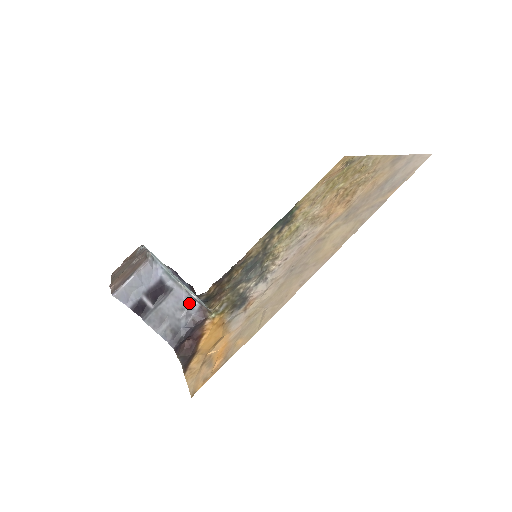
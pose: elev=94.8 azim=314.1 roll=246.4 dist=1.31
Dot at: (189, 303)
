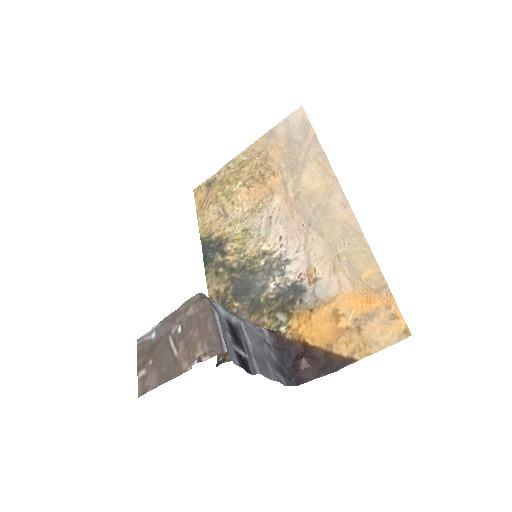
Dot at: (259, 333)
